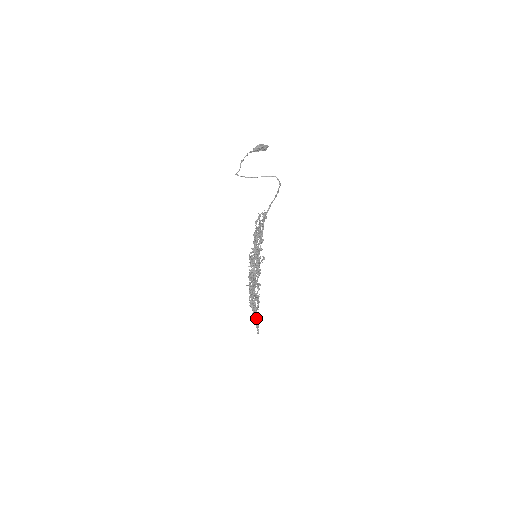
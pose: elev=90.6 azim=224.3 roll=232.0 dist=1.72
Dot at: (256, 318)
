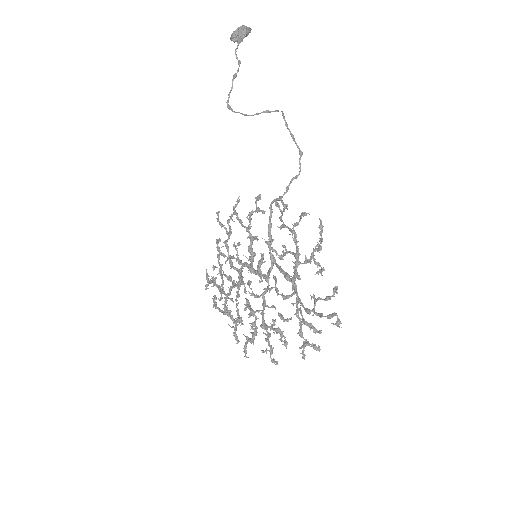
Dot at: (274, 363)
